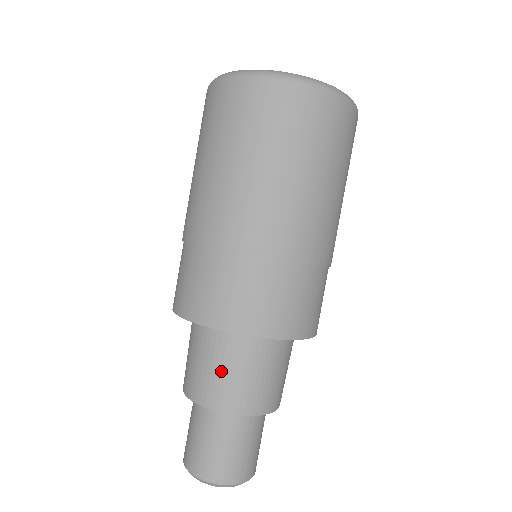
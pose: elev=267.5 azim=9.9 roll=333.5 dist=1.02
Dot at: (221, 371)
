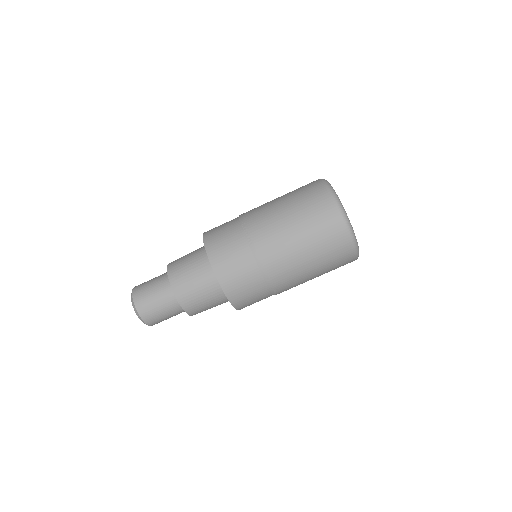
Dot at: (202, 299)
